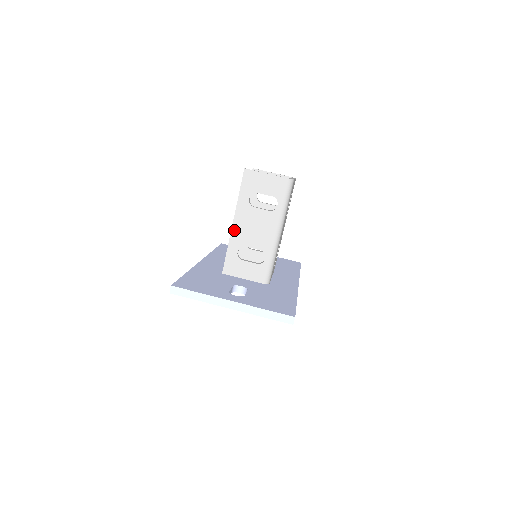
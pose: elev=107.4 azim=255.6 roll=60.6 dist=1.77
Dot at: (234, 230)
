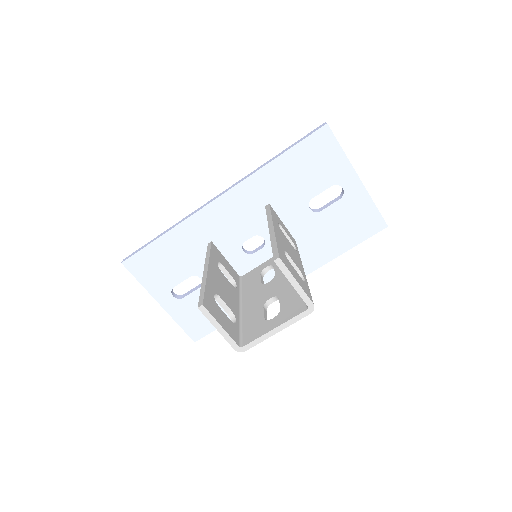
Dot at: occluded
